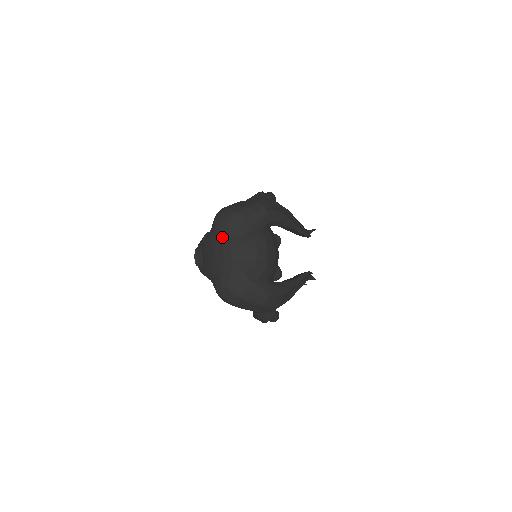
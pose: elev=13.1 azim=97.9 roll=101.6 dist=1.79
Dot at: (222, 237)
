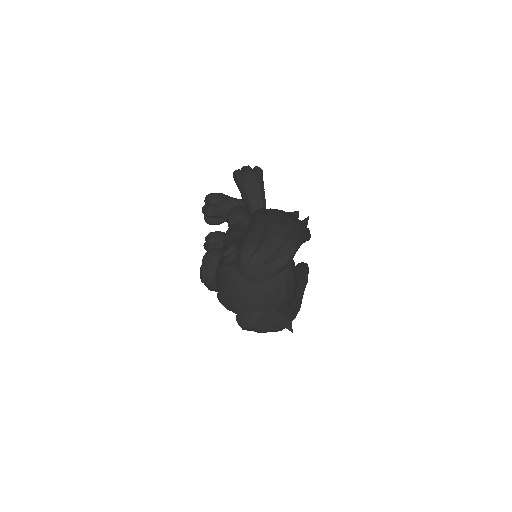
Dot at: (250, 280)
